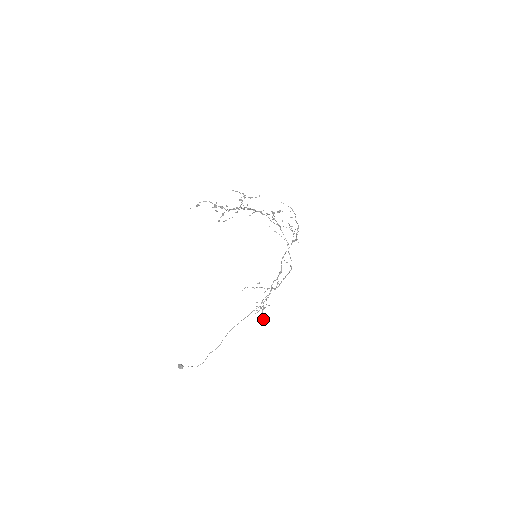
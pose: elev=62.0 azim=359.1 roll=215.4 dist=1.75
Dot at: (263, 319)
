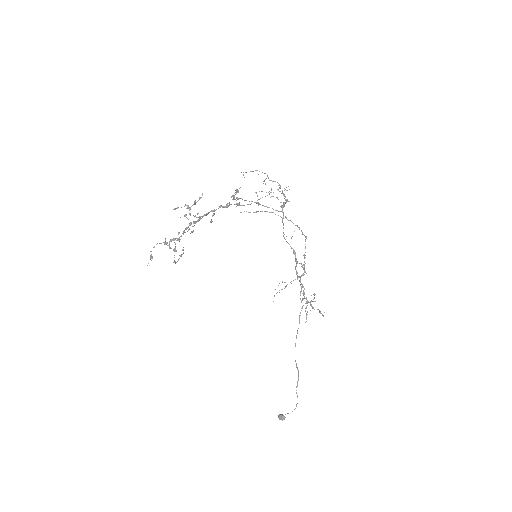
Dot at: (320, 313)
